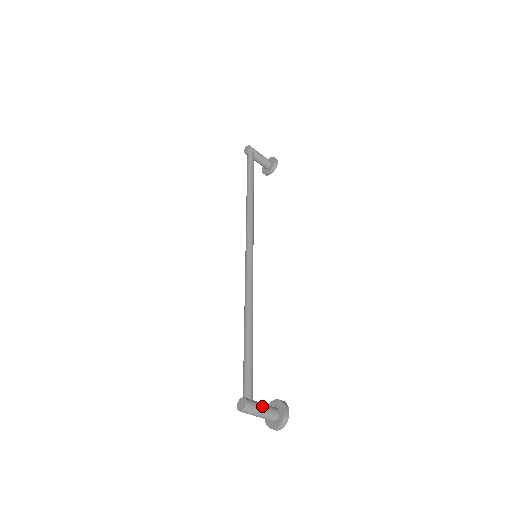
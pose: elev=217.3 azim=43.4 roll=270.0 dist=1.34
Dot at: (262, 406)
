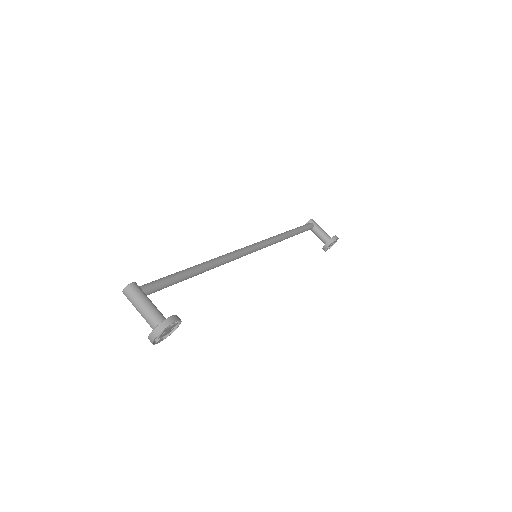
Dot at: (149, 300)
